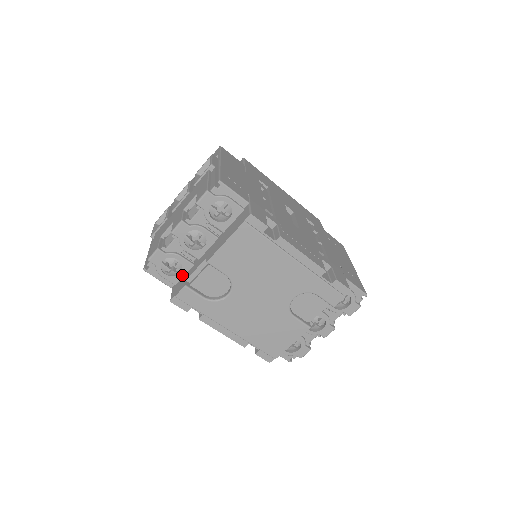
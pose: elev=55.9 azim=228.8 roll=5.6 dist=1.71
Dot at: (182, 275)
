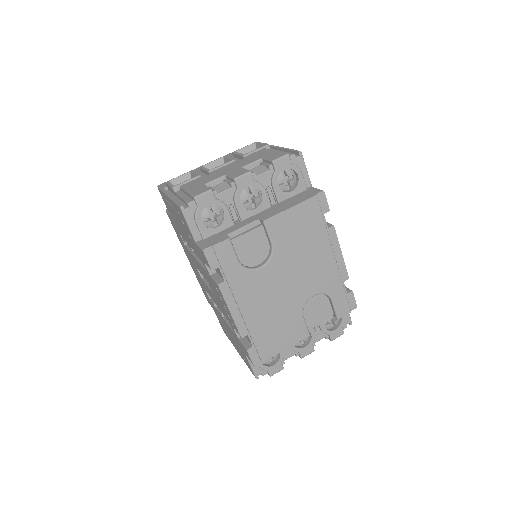
Dot at: (217, 231)
